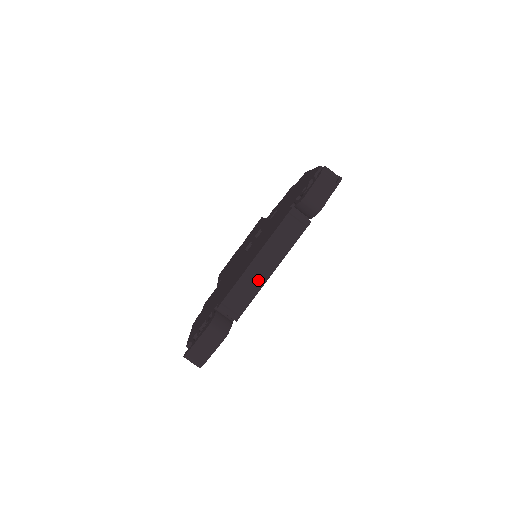
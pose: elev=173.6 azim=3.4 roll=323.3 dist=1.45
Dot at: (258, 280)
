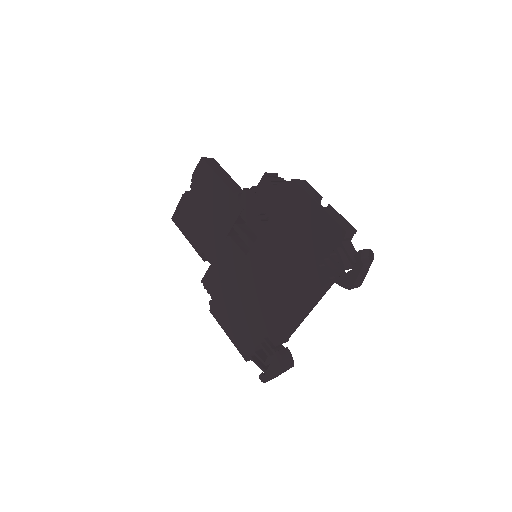
Dot at: (302, 320)
